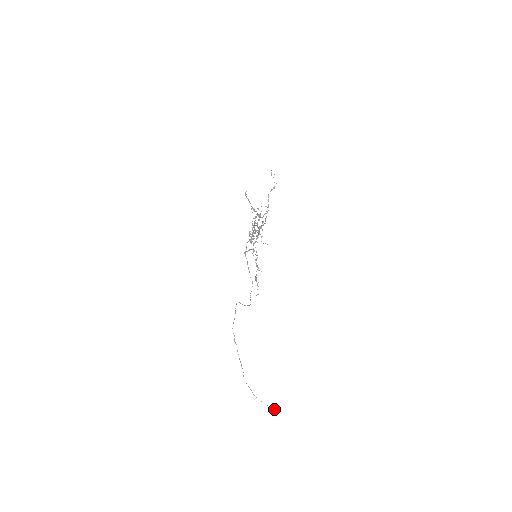
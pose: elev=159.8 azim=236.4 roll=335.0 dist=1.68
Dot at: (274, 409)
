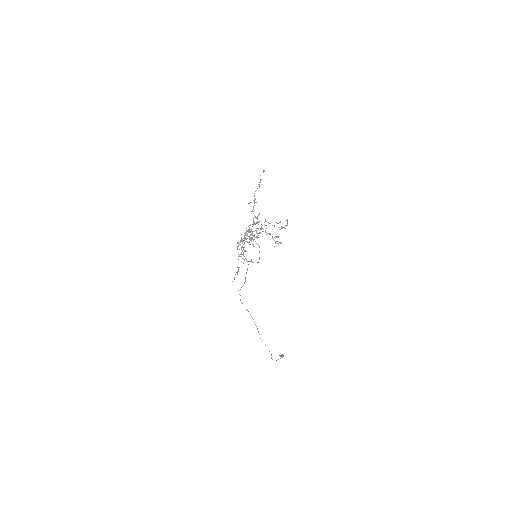
Dot at: occluded
